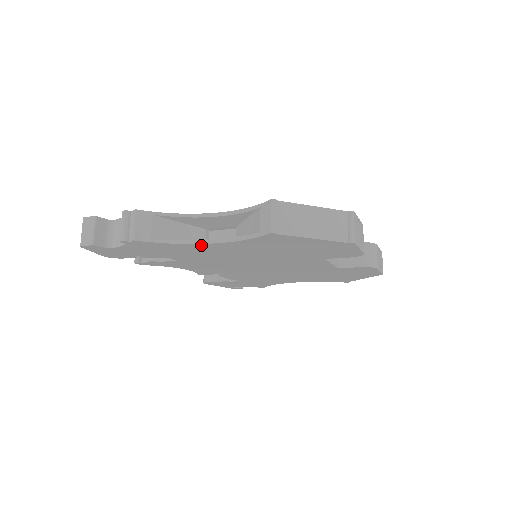
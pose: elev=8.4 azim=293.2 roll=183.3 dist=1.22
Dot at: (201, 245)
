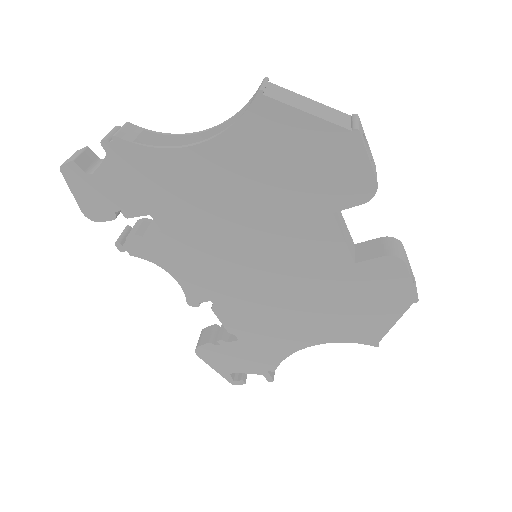
Dot at: (186, 154)
